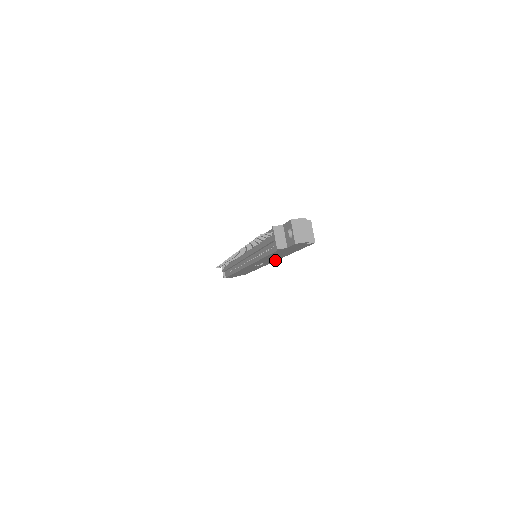
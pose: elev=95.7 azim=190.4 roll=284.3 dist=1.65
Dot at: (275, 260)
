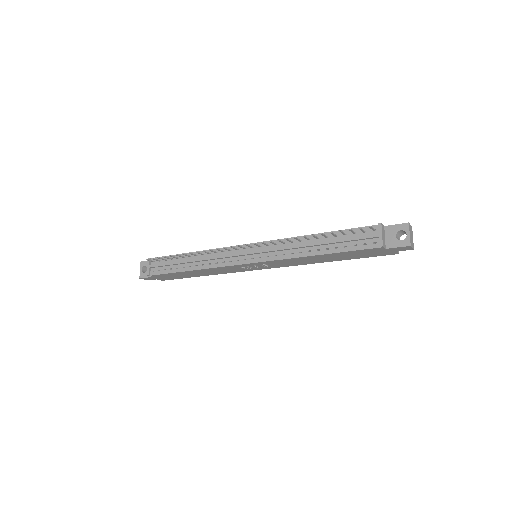
Dot at: (284, 266)
